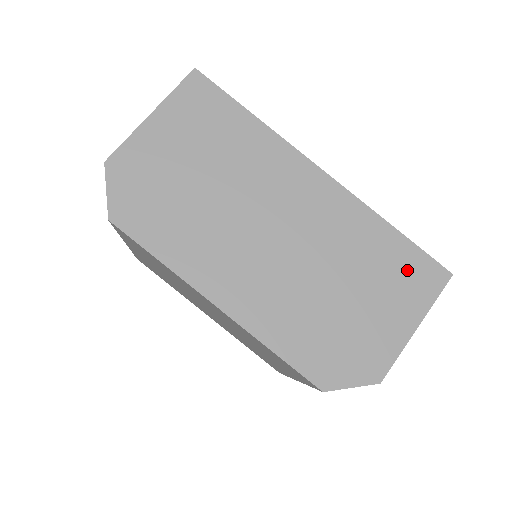
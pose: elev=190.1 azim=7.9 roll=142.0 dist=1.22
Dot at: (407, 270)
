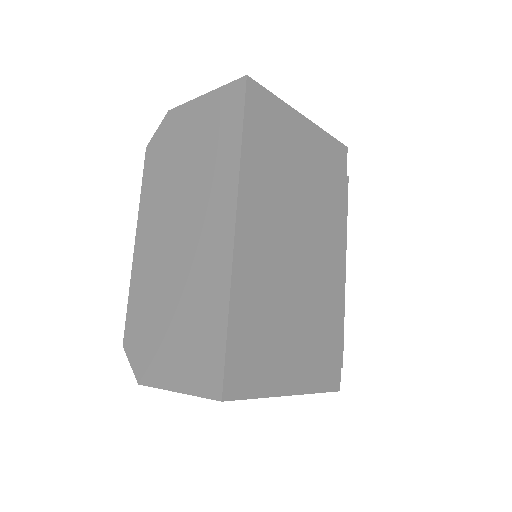
Dot at: (205, 354)
